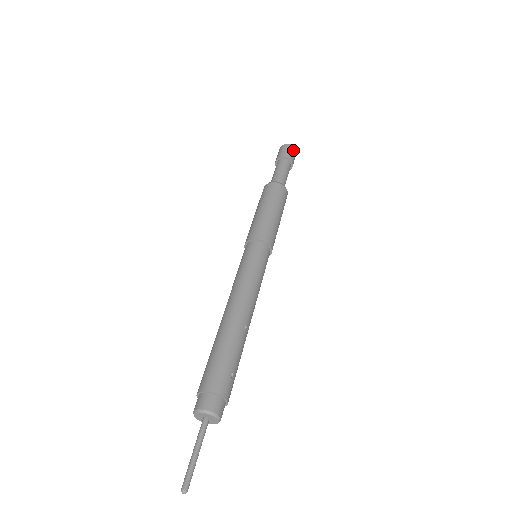
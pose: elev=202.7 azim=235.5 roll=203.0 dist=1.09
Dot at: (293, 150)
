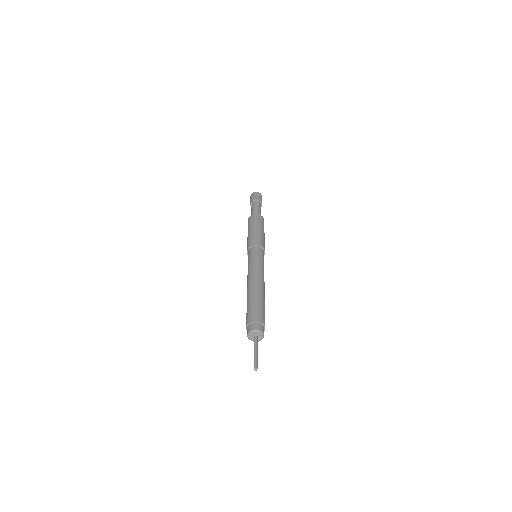
Dot at: occluded
